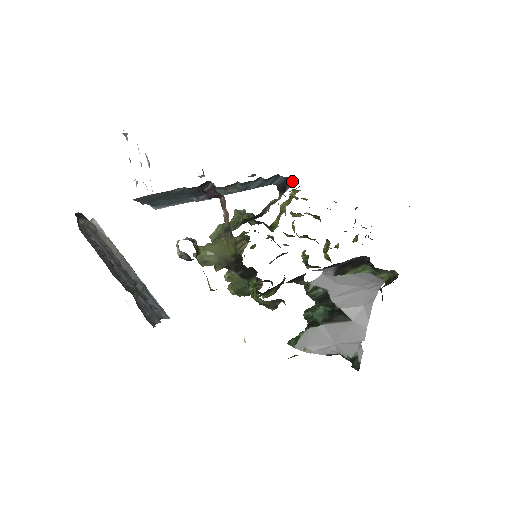
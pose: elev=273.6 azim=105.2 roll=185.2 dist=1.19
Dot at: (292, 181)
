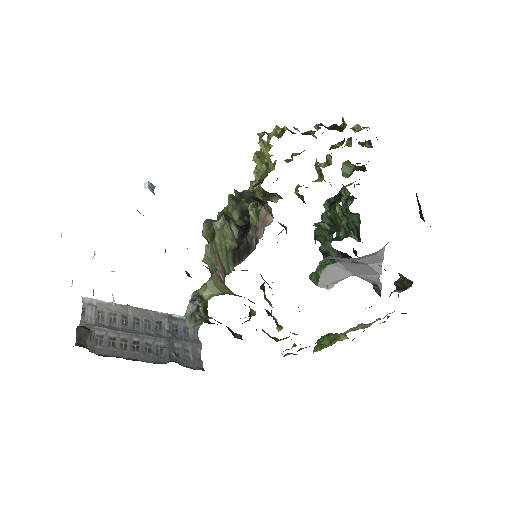
Dot at: (271, 213)
